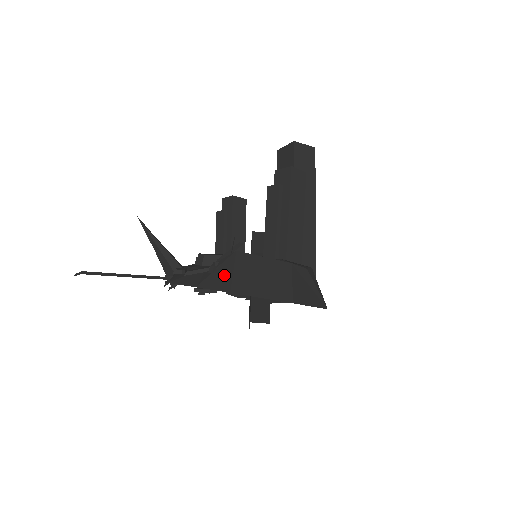
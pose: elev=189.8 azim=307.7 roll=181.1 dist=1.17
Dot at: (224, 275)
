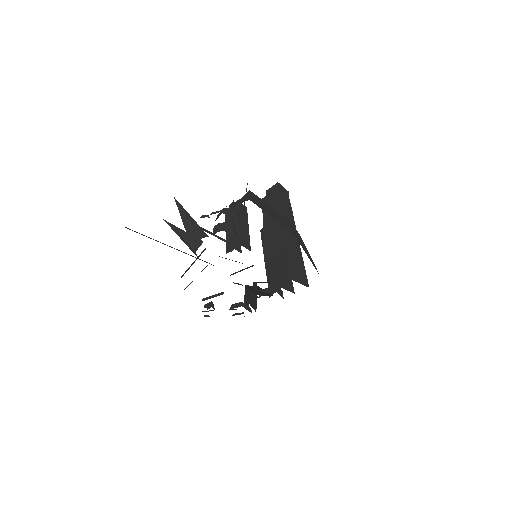
Dot at: (243, 200)
